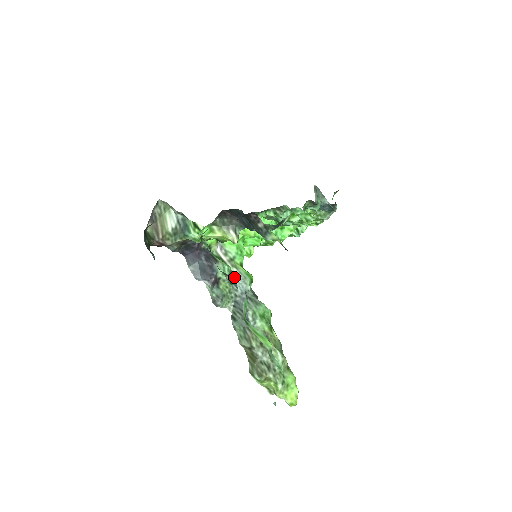
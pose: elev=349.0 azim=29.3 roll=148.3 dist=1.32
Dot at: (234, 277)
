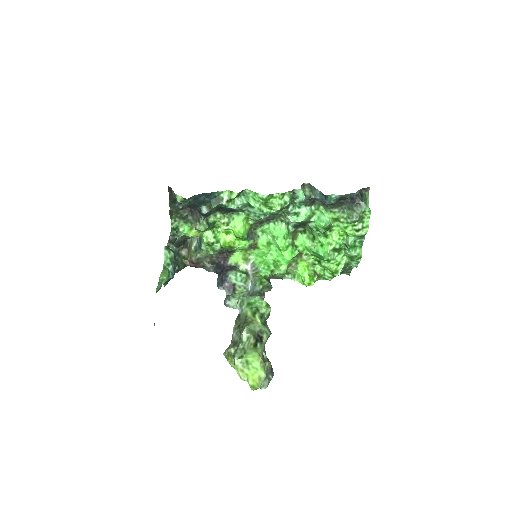
Dot at: (251, 284)
